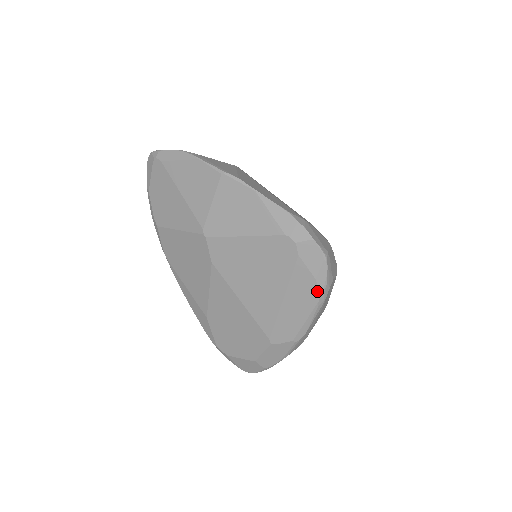
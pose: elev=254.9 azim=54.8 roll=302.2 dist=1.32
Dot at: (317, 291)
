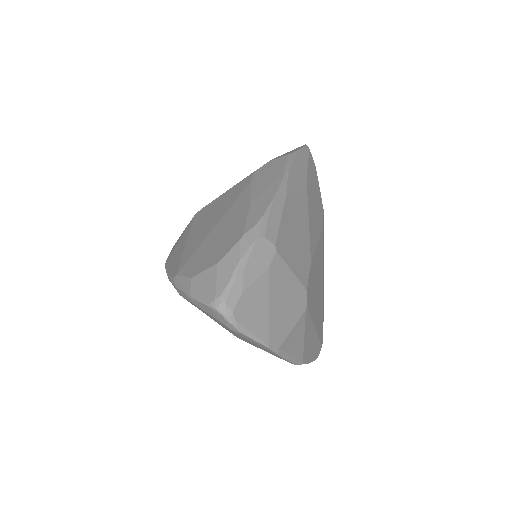
Dot at: occluded
